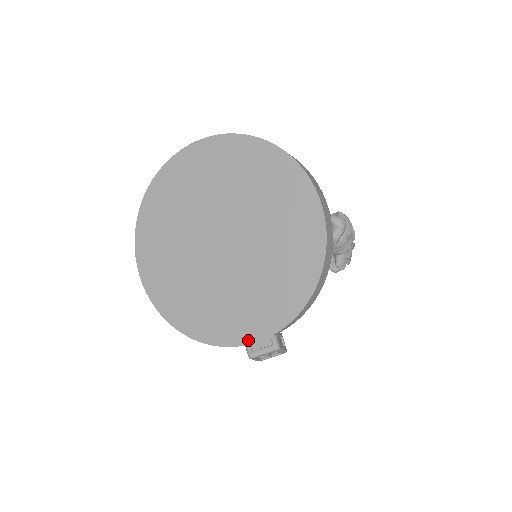
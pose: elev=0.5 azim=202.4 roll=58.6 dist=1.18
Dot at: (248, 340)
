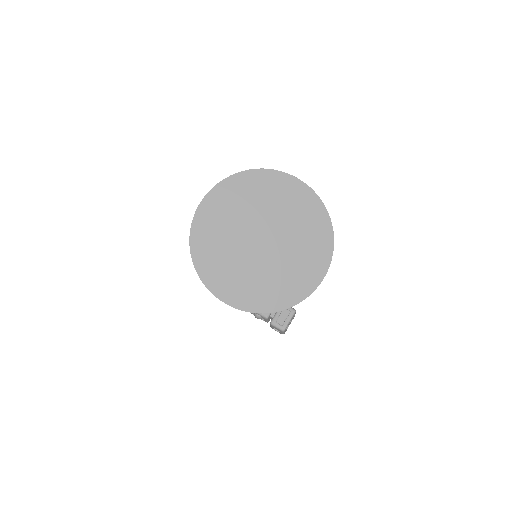
Dot at: (318, 282)
